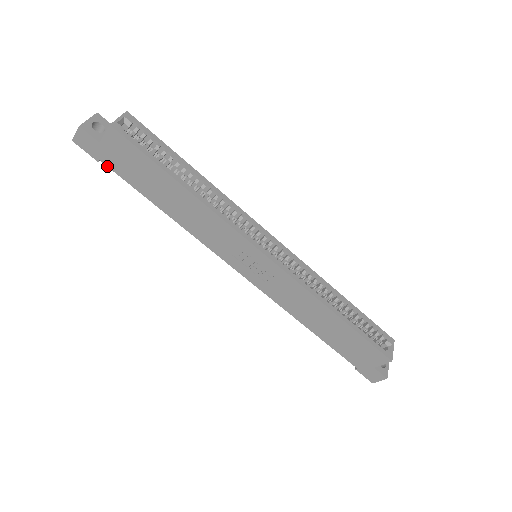
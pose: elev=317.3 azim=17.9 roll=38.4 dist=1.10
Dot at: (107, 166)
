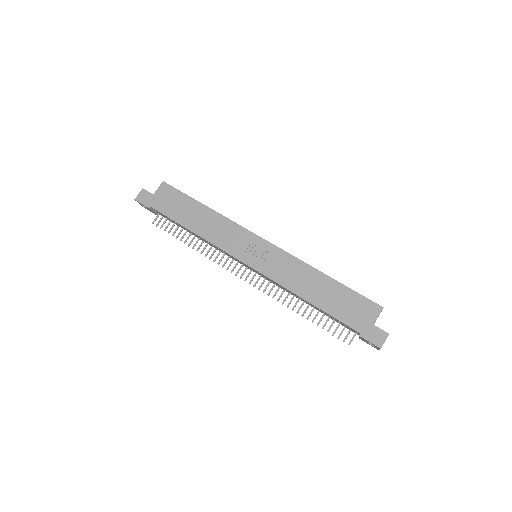
Dot at: (155, 209)
